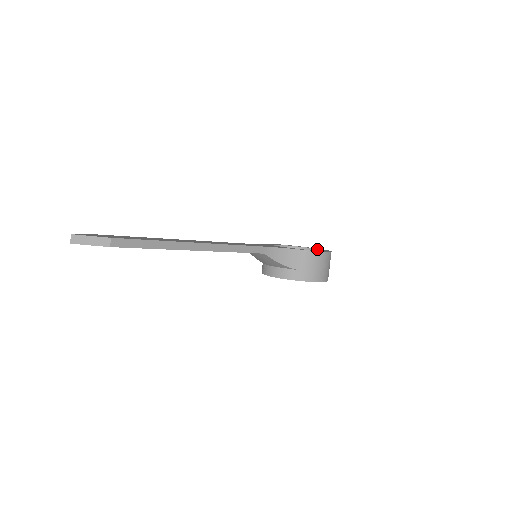
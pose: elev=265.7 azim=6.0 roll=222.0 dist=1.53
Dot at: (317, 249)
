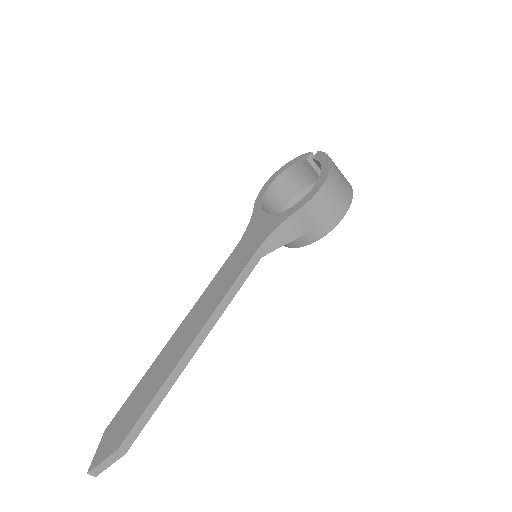
Dot at: occluded
